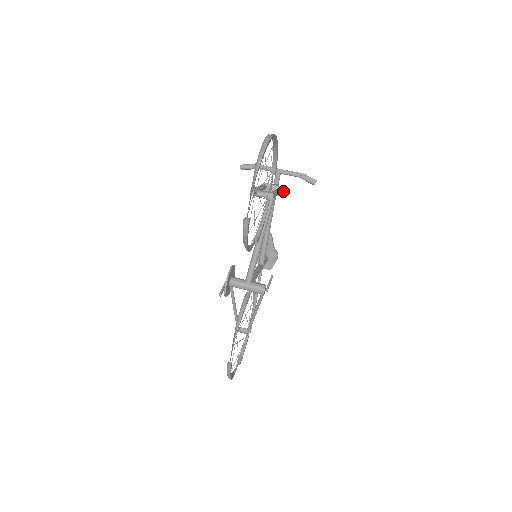
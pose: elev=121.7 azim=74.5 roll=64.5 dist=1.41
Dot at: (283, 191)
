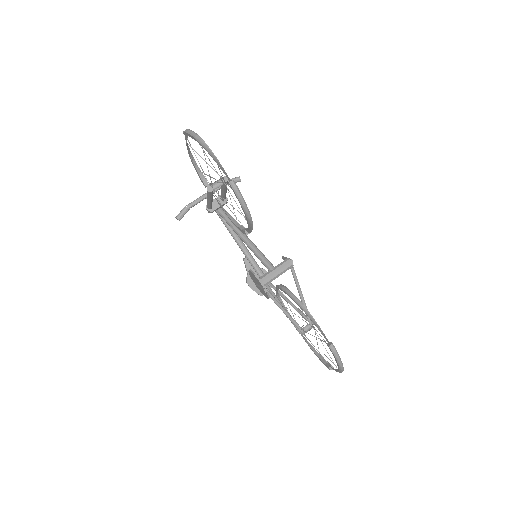
Dot at: occluded
